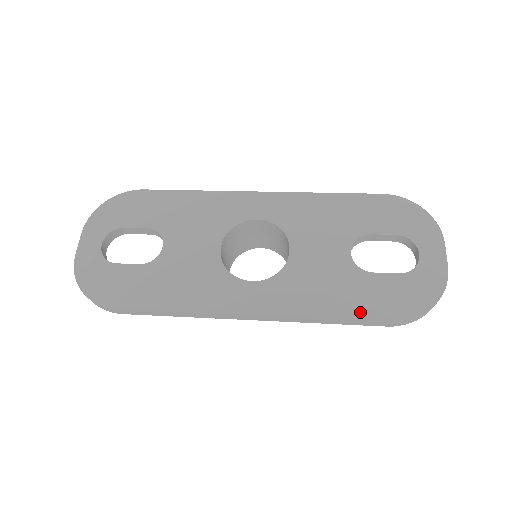
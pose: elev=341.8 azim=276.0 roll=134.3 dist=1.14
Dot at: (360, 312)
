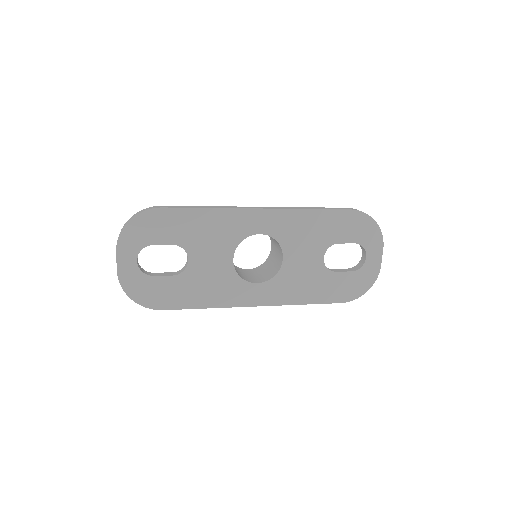
Dot at: (325, 299)
